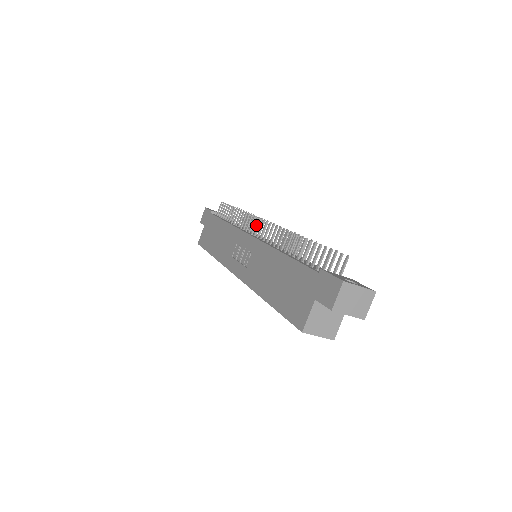
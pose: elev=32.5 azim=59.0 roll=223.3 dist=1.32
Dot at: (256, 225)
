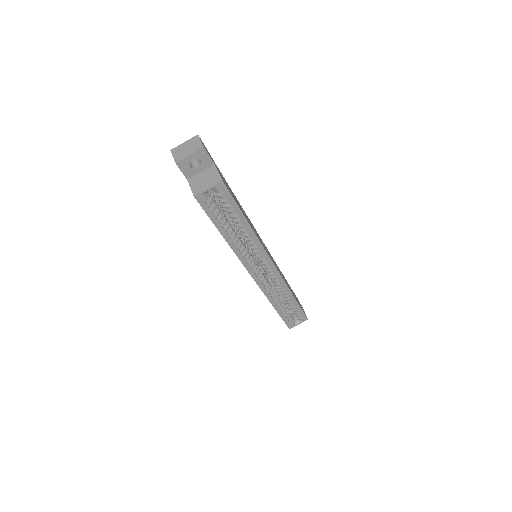
Dot at: occluded
